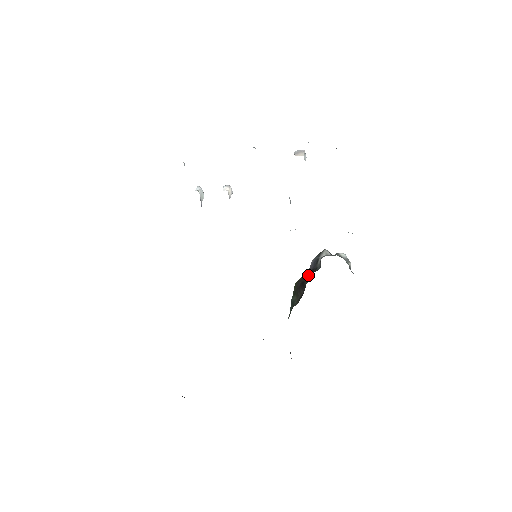
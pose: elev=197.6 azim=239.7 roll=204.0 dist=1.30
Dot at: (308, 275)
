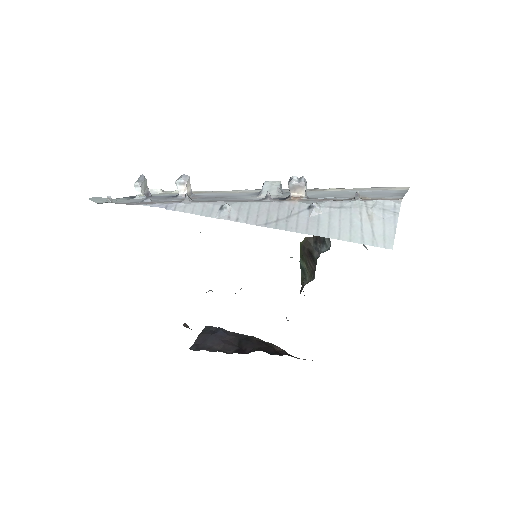
Dot at: (314, 239)
